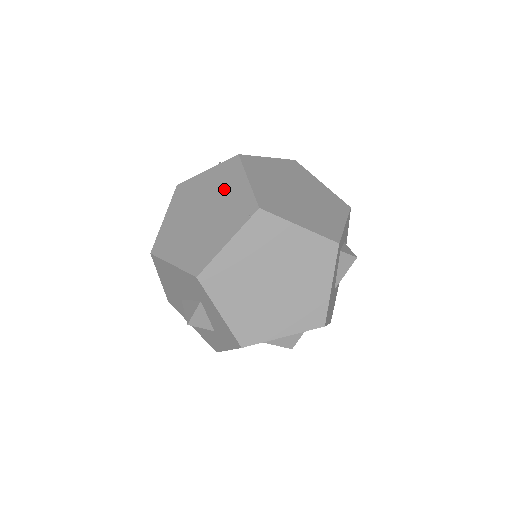
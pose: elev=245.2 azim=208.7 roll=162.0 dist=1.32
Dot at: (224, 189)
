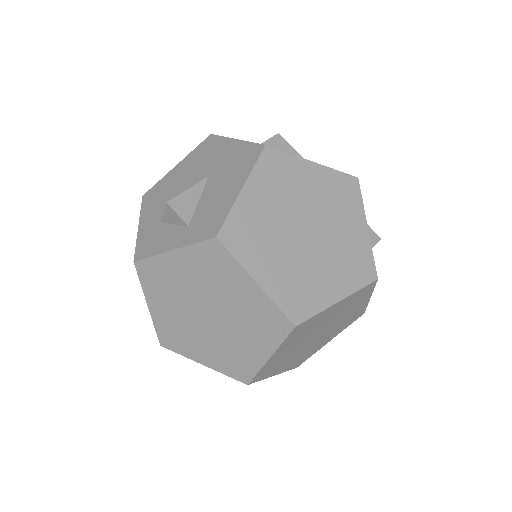
Dot at: (223, 288)
